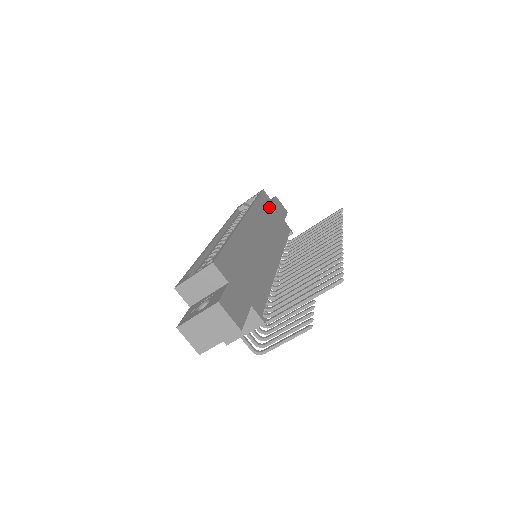
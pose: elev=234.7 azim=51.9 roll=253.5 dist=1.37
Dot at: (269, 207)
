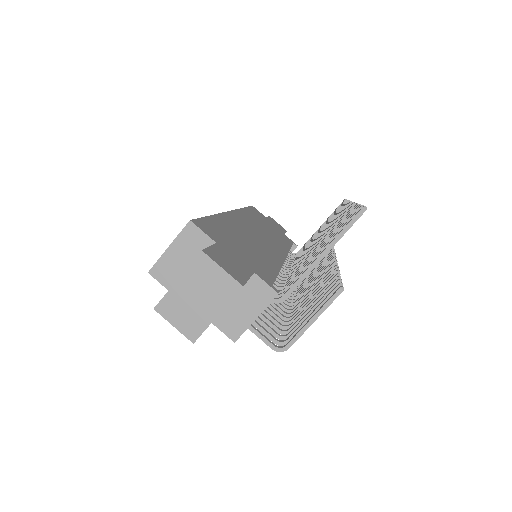
Dot at: occluded
